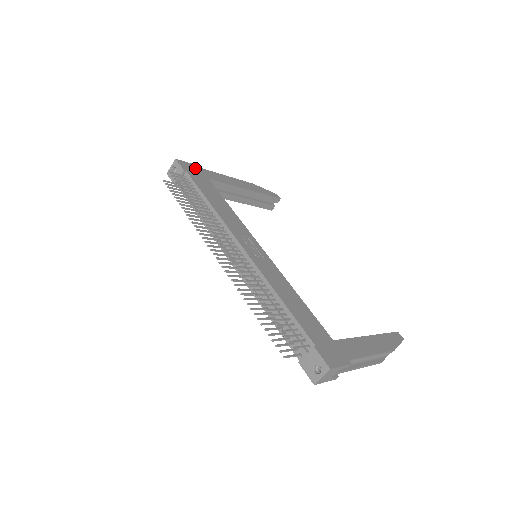
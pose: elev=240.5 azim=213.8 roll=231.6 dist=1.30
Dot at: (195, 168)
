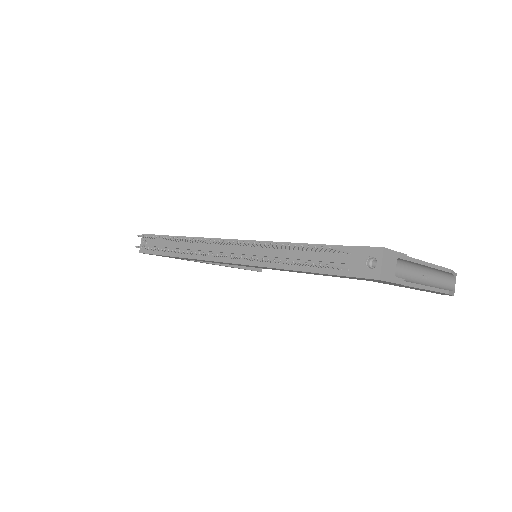
Dot at: occluded
